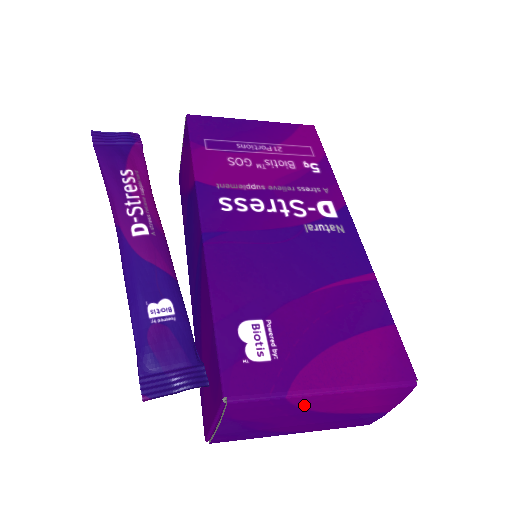
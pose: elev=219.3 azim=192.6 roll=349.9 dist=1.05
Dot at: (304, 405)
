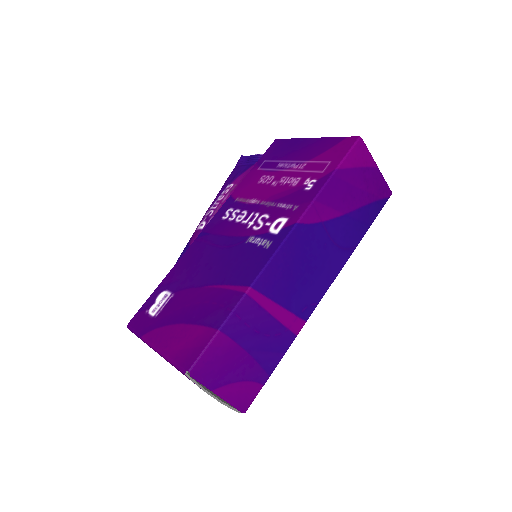
Dot at: occluded
